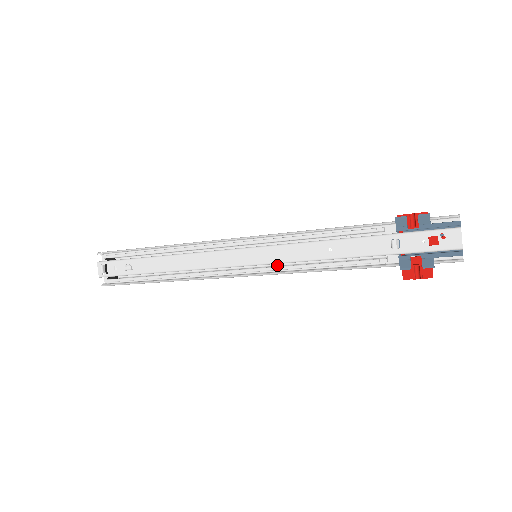
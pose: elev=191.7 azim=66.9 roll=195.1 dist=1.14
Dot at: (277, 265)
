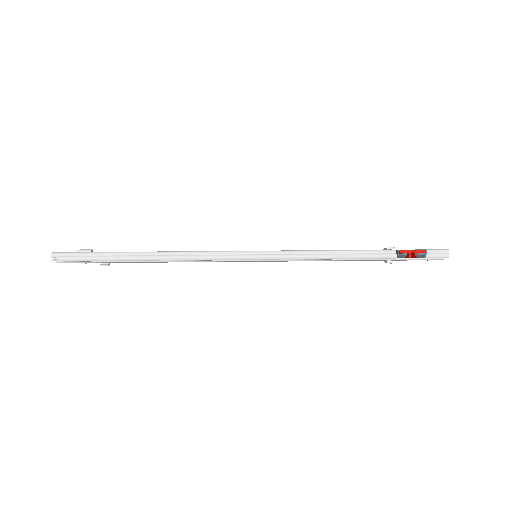
Dot at: occluded
